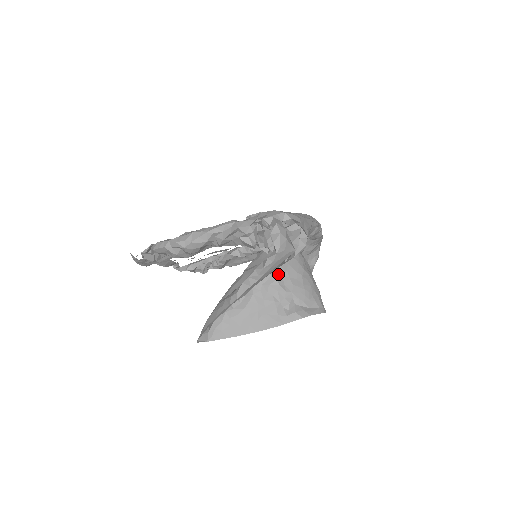
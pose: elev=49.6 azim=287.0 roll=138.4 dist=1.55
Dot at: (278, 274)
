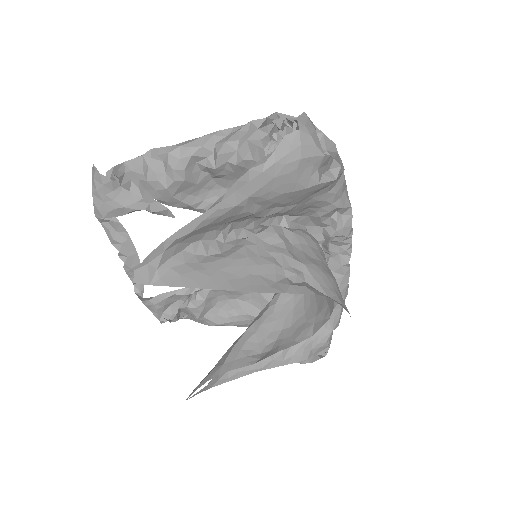
Dot at: (287, 239)
